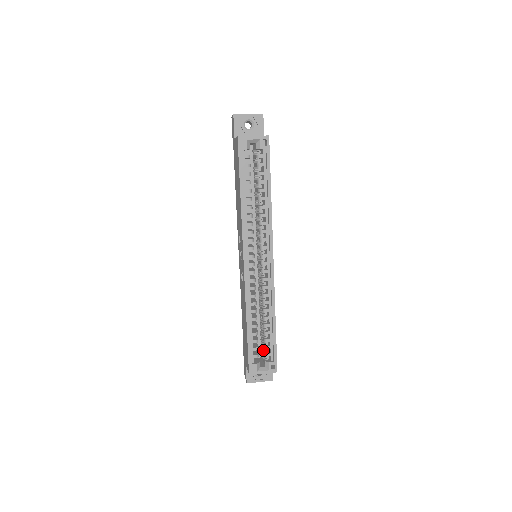
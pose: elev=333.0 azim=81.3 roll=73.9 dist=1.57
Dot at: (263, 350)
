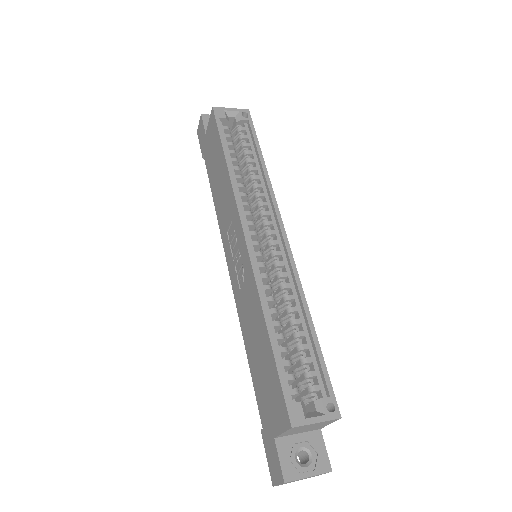
Dot at: occluded
